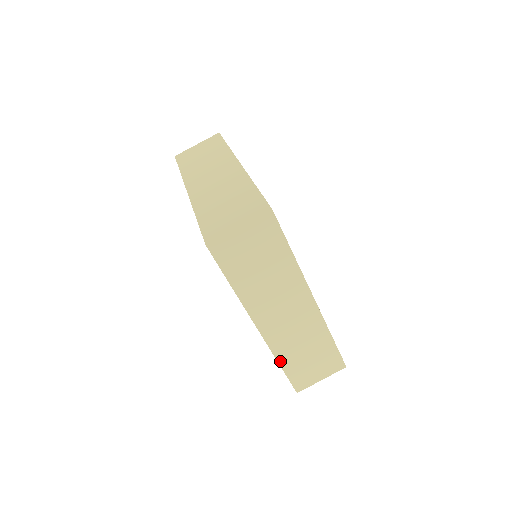
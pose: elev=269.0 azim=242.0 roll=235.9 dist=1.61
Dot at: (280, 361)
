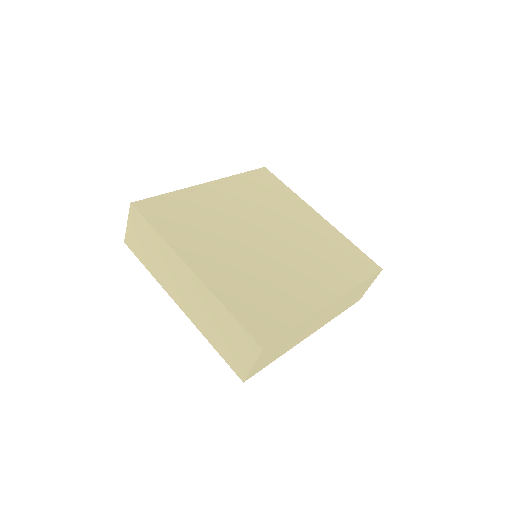
Dot at: (336, 316)
